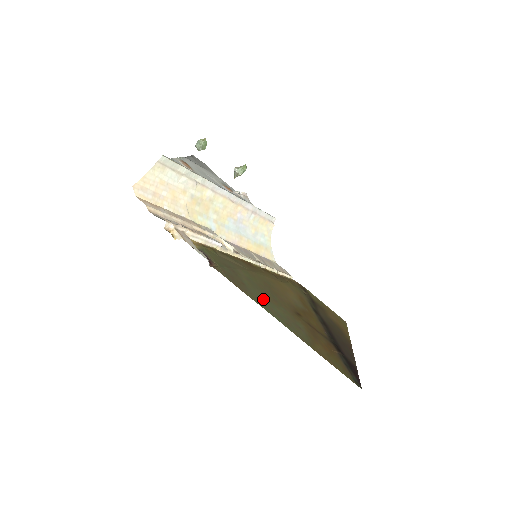
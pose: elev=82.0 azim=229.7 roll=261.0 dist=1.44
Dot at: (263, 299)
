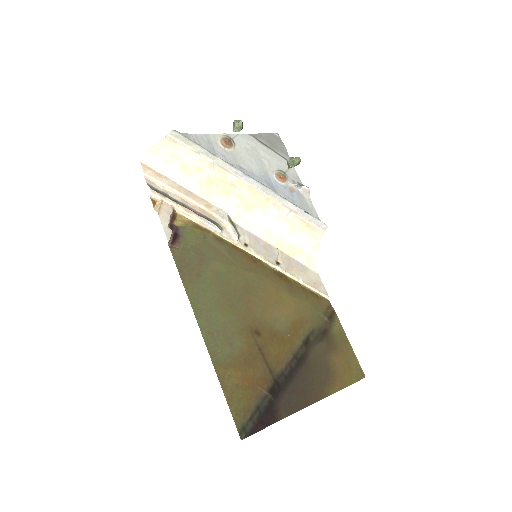
Dot at: (209, 298)
